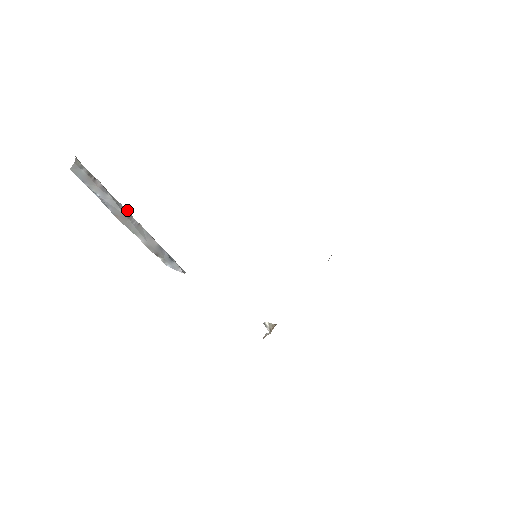
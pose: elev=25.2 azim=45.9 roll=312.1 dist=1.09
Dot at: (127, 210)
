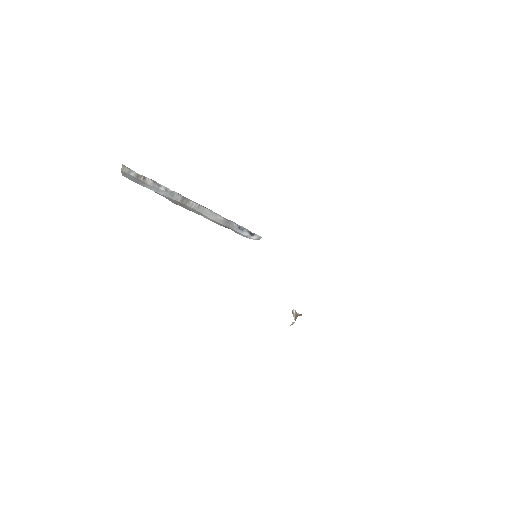
Dot at: occluded
